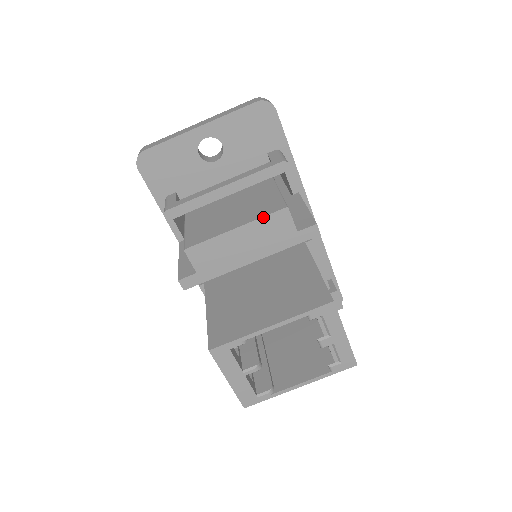
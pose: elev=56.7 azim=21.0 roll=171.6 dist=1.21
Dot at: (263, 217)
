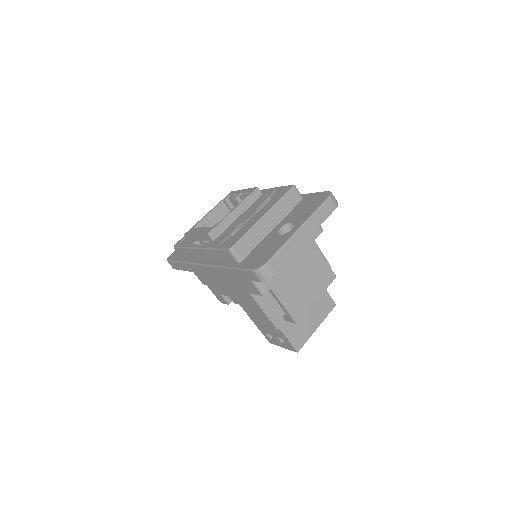
Dot at: occluded
